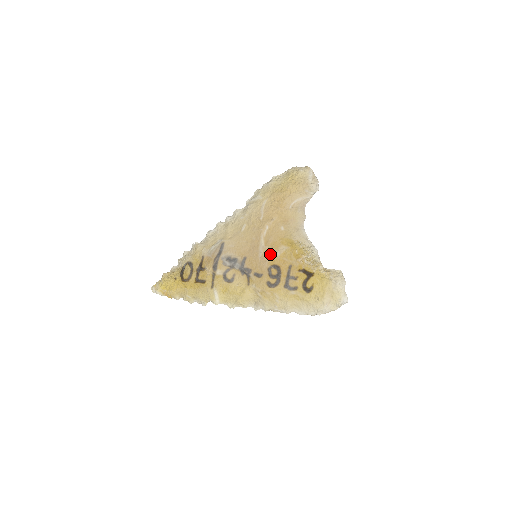
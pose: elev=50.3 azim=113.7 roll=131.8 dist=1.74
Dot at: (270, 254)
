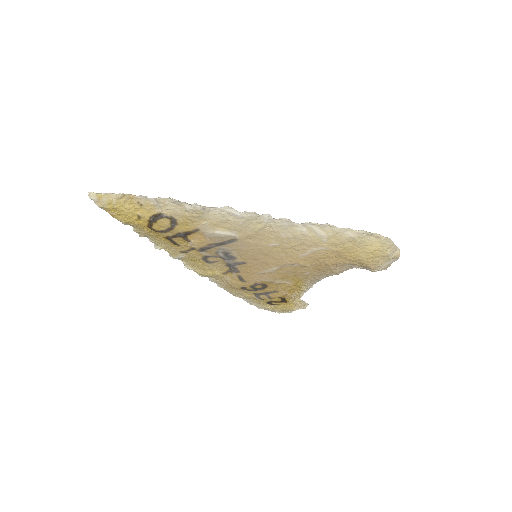
Dot at: (271, 279)
